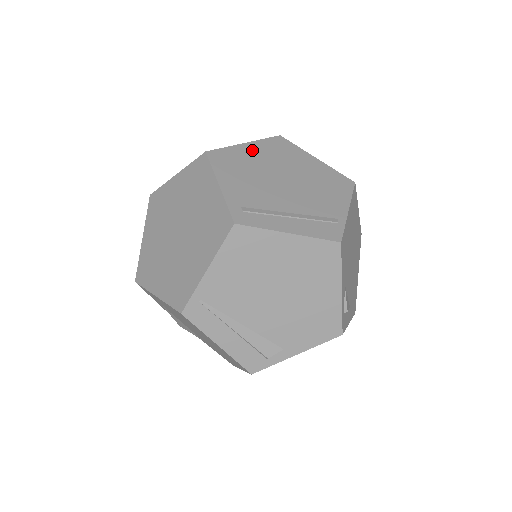
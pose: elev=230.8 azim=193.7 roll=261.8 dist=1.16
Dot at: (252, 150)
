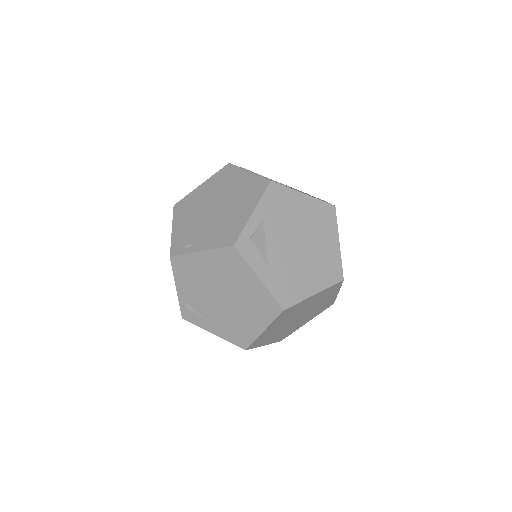
Dot at: occluded
